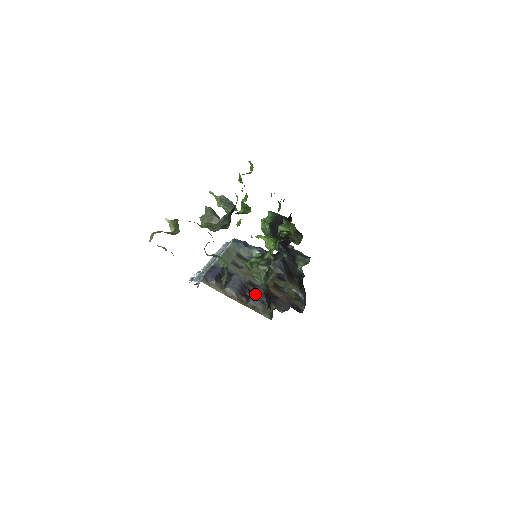
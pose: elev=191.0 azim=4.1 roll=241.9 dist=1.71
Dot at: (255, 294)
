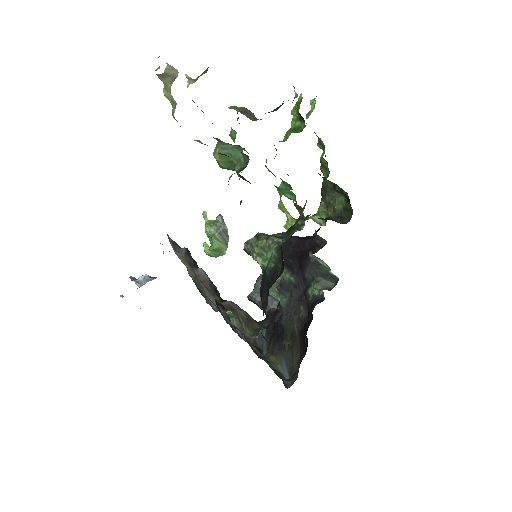
Dot at: occluded
